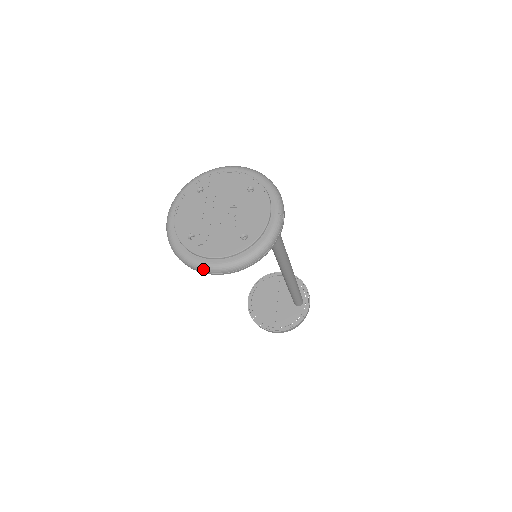
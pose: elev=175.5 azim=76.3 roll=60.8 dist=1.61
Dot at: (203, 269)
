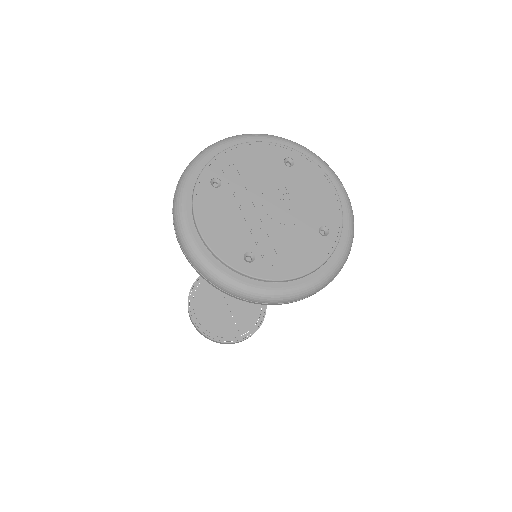
Dot at: (292, 298)
